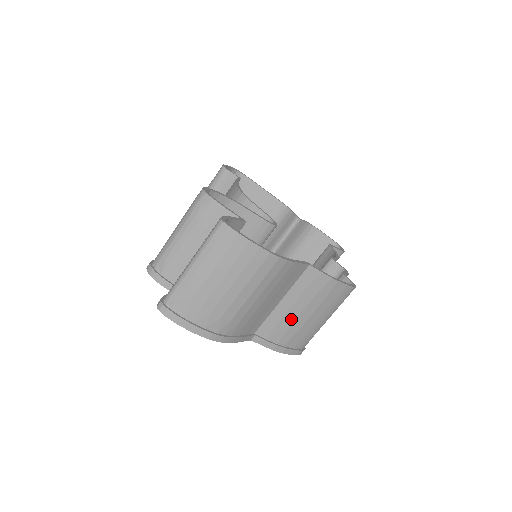
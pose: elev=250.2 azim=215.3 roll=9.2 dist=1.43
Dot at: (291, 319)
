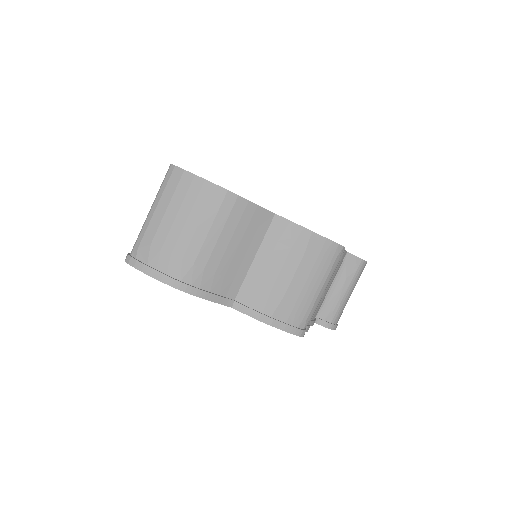
Dot at: (271, 280)
